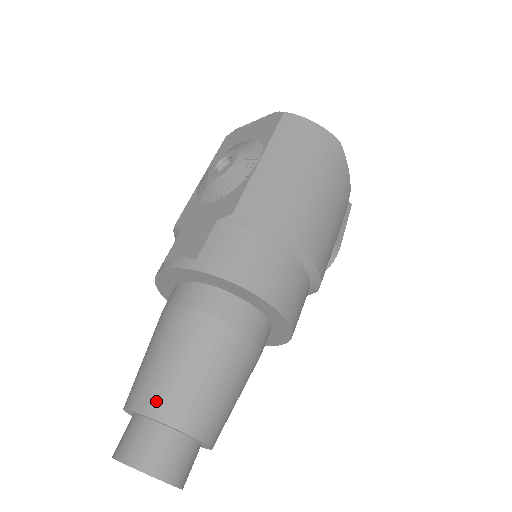
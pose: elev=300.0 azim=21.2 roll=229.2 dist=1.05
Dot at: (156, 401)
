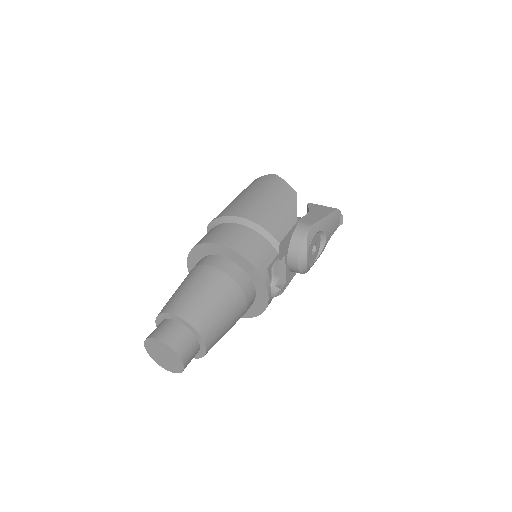
Dot at: occluded
